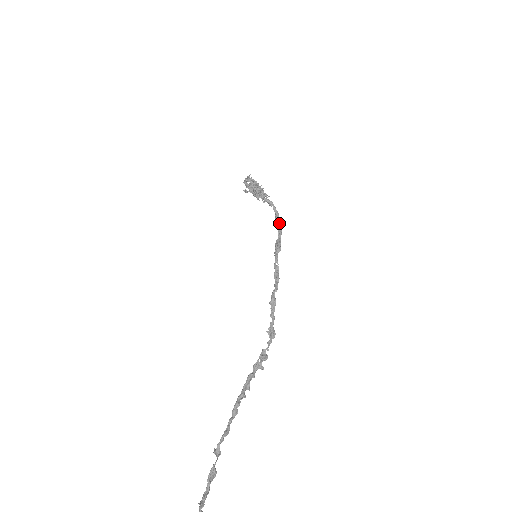
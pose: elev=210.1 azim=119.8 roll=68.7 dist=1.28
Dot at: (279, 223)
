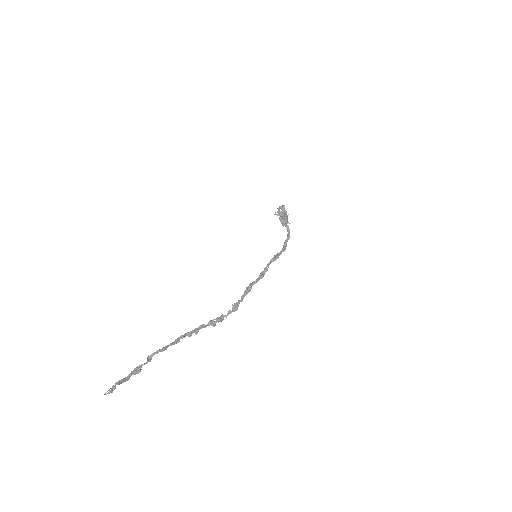
Dot at: (286, 244)
